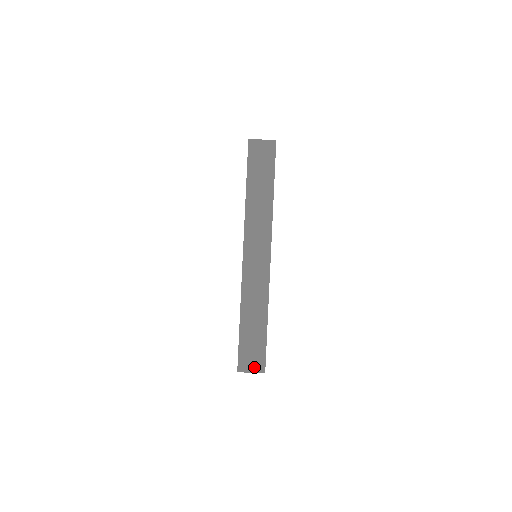
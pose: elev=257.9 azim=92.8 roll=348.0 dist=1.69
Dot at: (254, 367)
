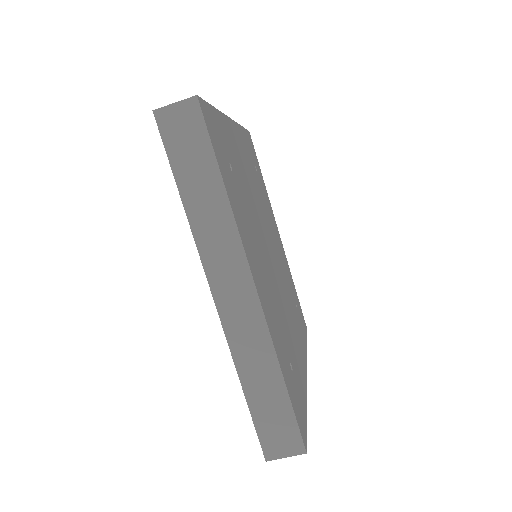
Dot at: (287, 449)
